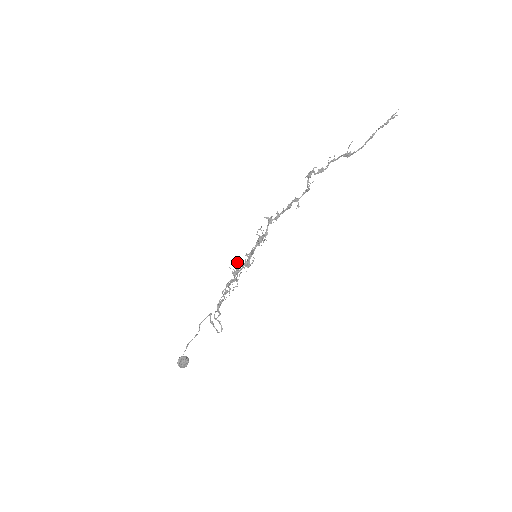
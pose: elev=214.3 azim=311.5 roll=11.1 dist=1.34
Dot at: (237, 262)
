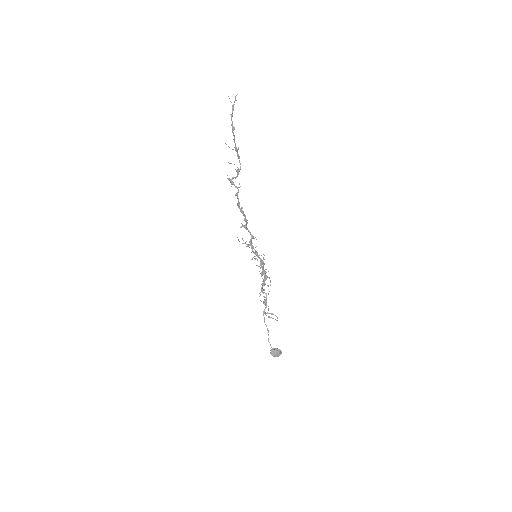
Dot at: occluded
